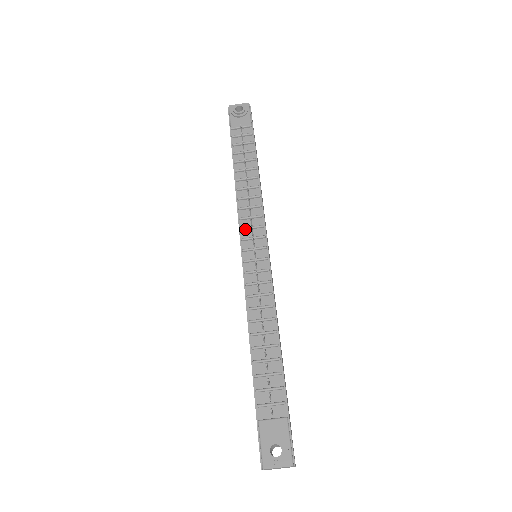
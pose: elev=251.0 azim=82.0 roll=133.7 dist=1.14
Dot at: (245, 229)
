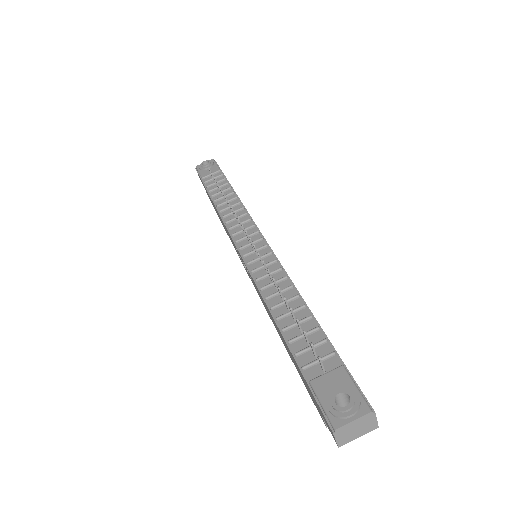
Dot at: (237, 234)
